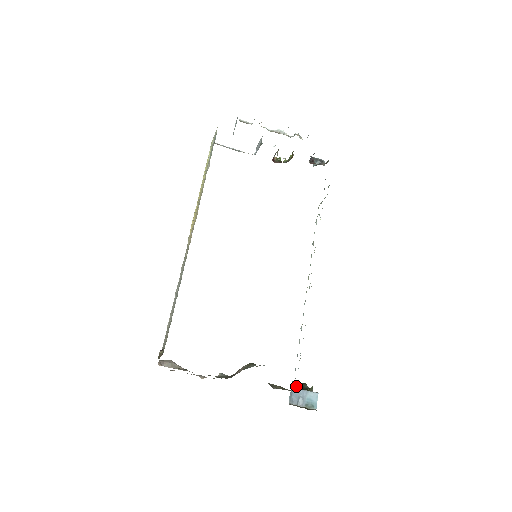
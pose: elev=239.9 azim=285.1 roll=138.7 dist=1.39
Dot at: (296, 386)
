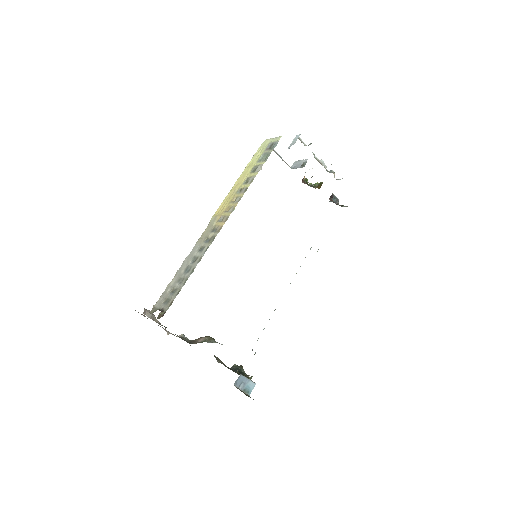
Dot at: (235, 366)
